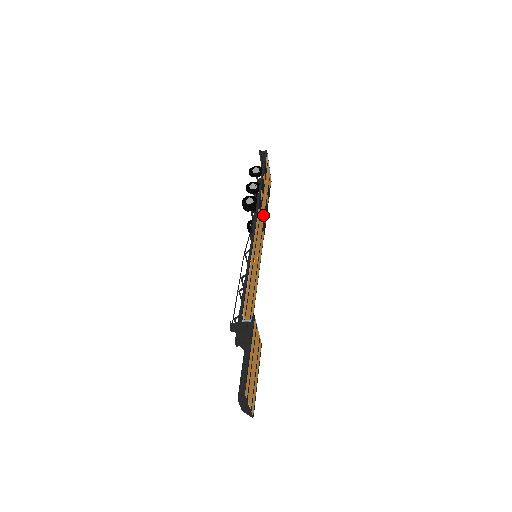
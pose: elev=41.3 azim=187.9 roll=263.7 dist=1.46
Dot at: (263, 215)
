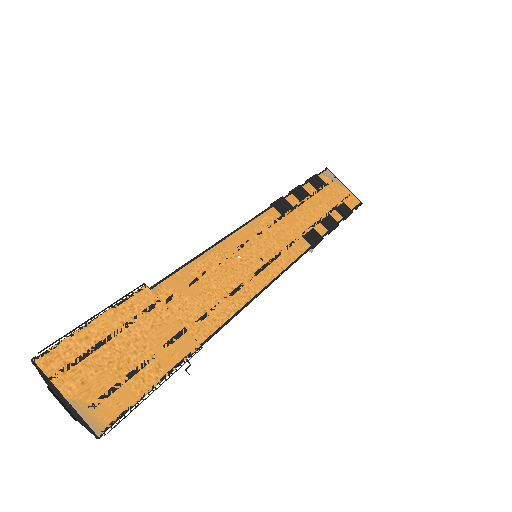
Dot at: (306, 224)
